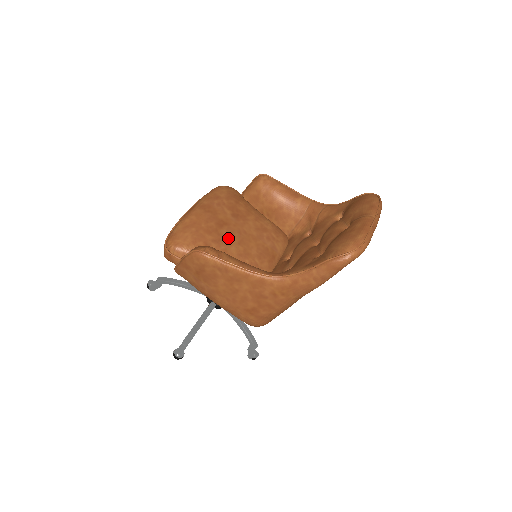
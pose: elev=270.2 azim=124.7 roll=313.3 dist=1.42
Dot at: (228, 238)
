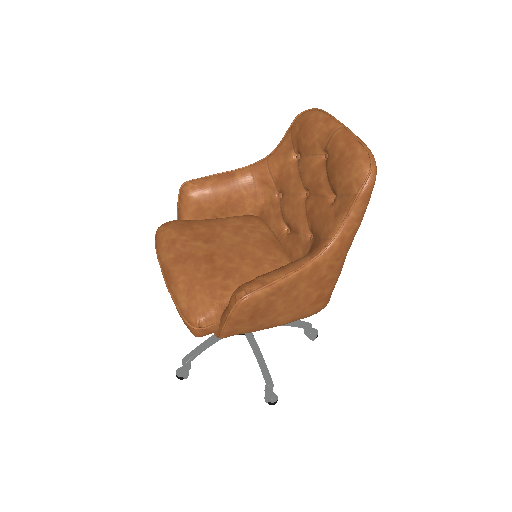
Dot at: (230, 264)
